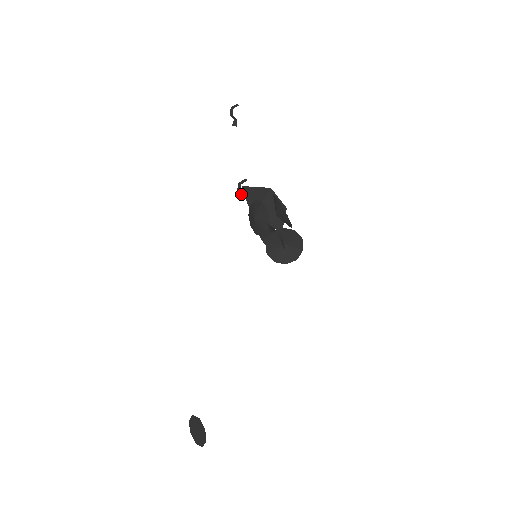
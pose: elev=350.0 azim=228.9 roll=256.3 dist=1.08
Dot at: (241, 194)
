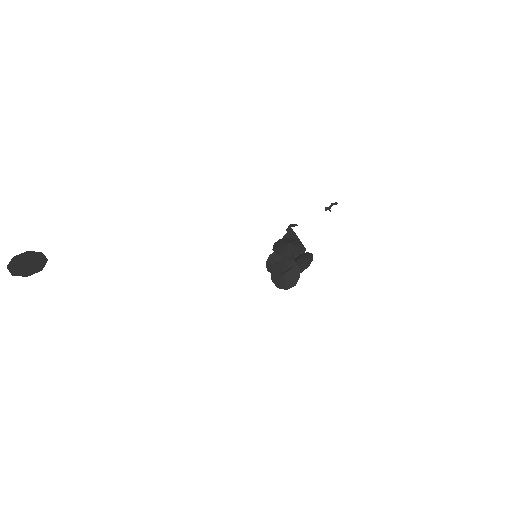
Dot at: occluded
